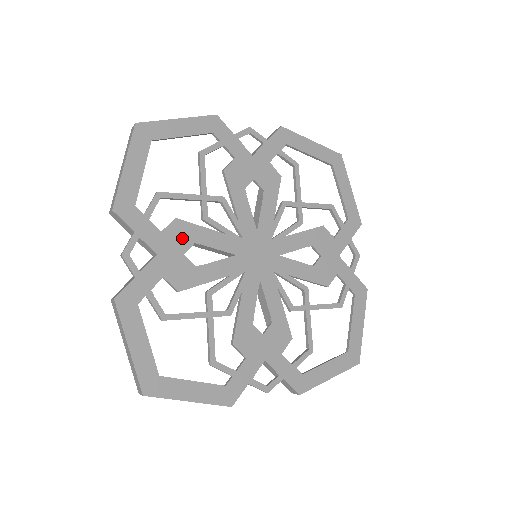
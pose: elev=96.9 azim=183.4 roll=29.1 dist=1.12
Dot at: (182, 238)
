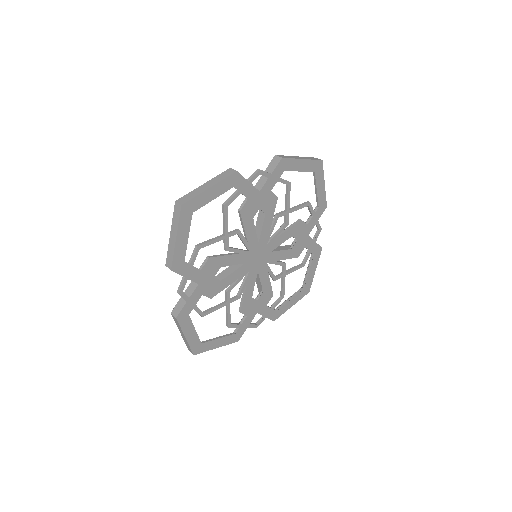
Dot at: (213, 268)
